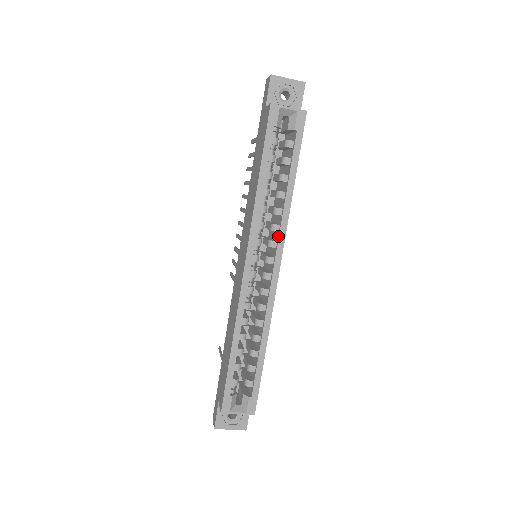
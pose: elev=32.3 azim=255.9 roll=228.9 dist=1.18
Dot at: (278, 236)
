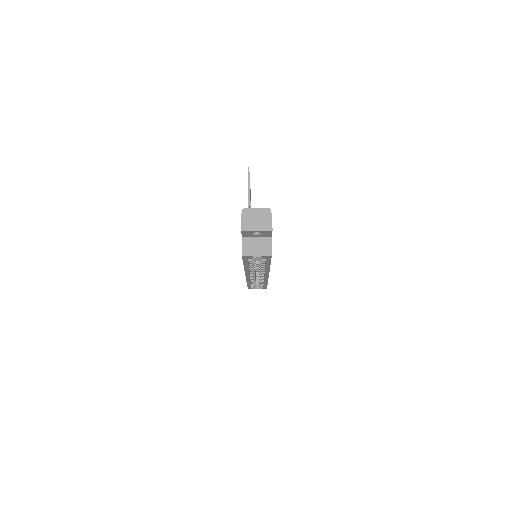
Dot at: occluded
